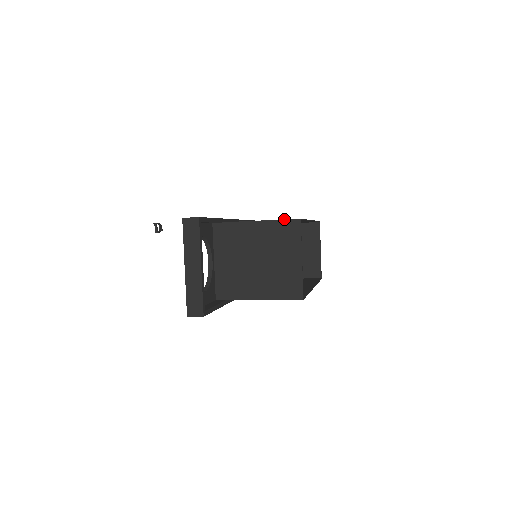
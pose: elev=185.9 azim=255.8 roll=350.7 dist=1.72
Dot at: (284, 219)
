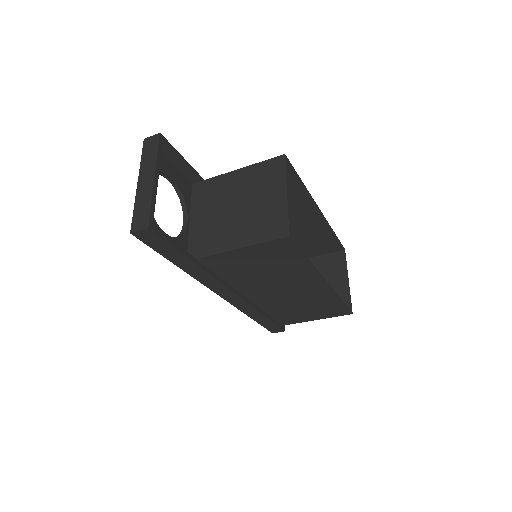
Dot at: occluded
